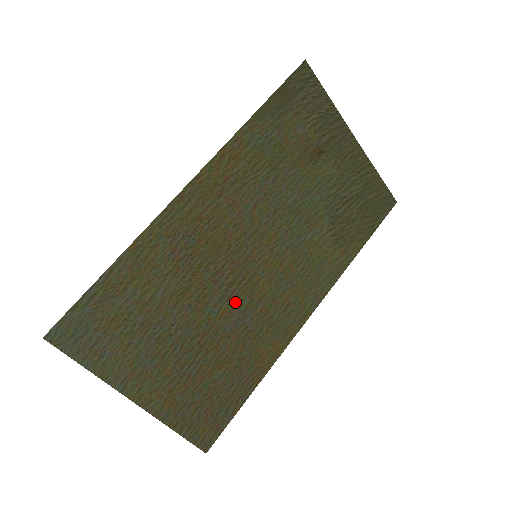
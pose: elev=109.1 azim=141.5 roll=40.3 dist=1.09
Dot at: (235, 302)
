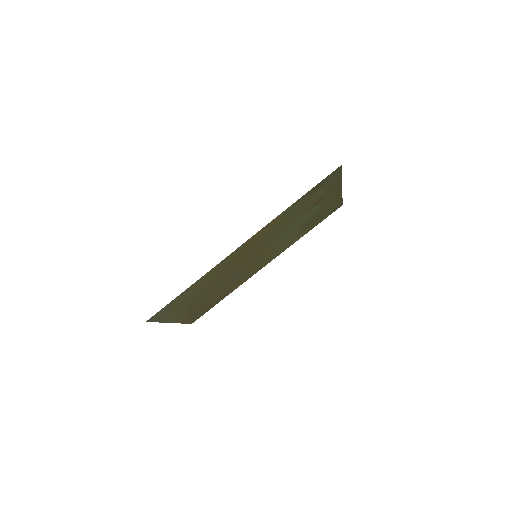
Dot at: (235, 275)
